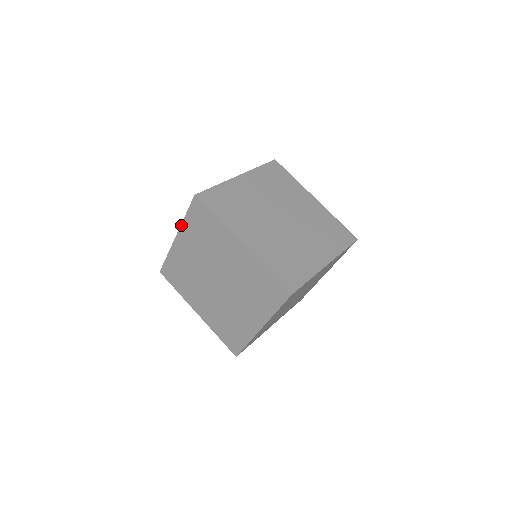
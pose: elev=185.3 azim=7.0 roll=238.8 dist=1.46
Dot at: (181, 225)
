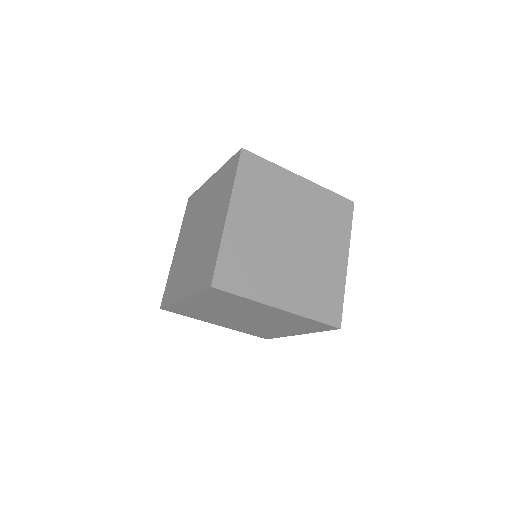
Dot at: (220, 168)
